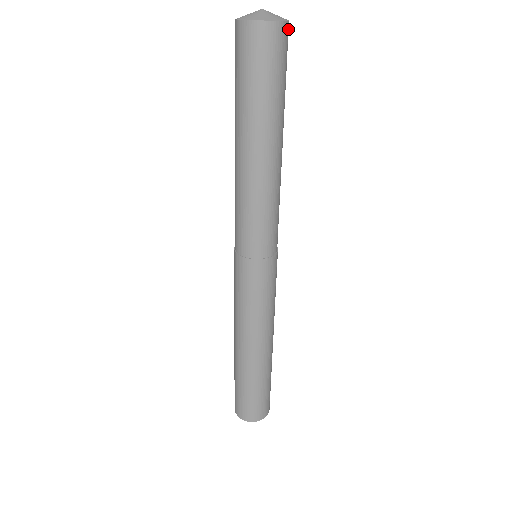
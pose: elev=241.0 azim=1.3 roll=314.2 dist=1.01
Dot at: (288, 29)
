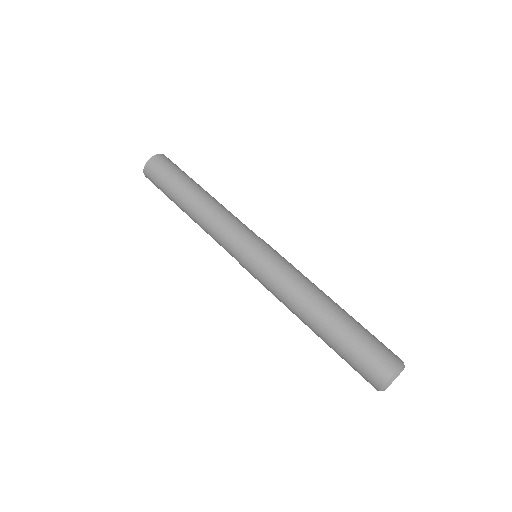
Dot at: occluded
